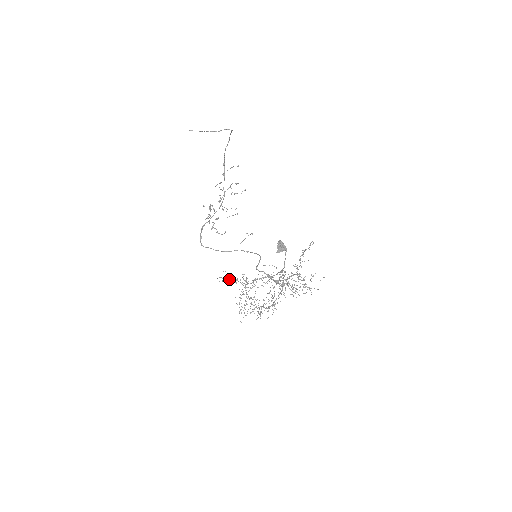
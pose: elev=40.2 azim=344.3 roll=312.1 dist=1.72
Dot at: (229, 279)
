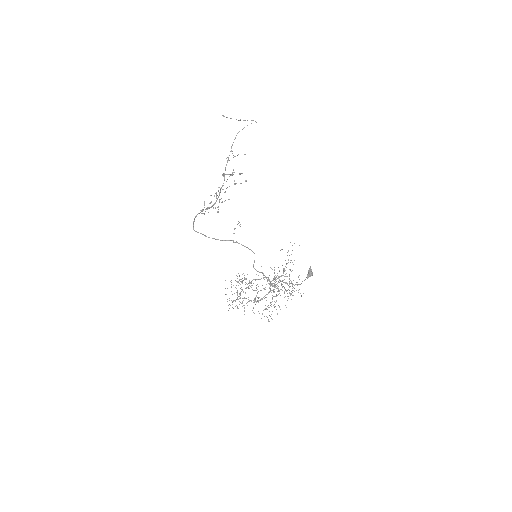
Dot at: (238, 281)
